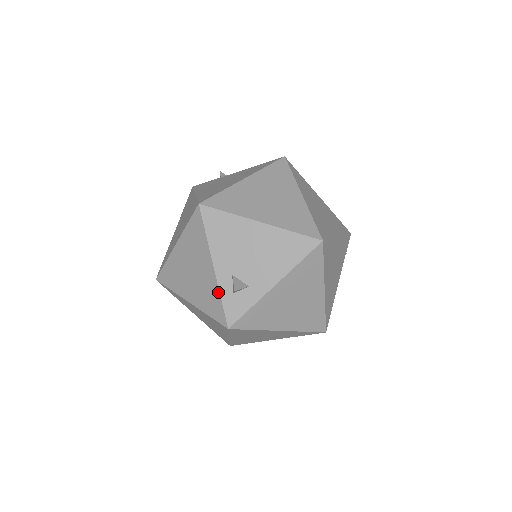
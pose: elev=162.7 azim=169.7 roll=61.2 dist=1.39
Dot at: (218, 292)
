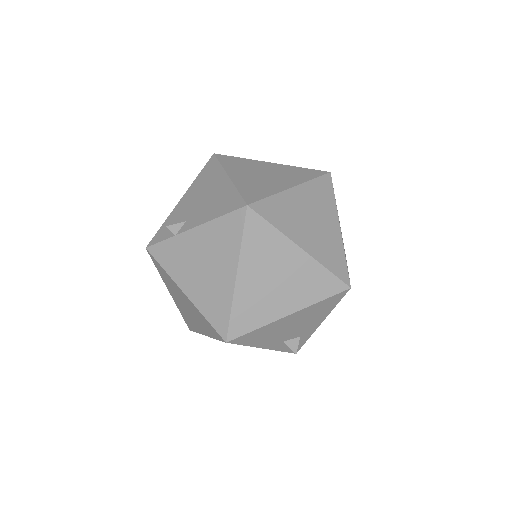
Dot at: occluded
